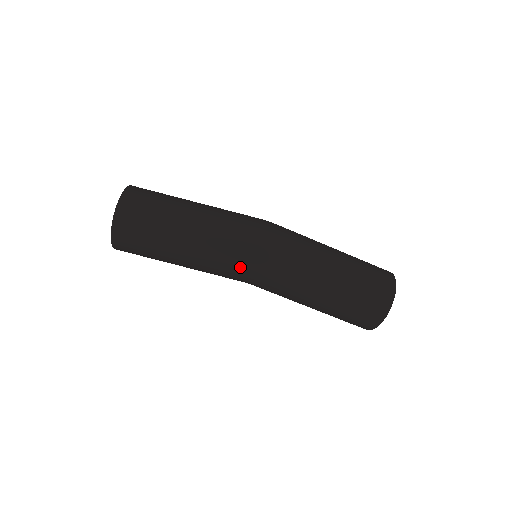
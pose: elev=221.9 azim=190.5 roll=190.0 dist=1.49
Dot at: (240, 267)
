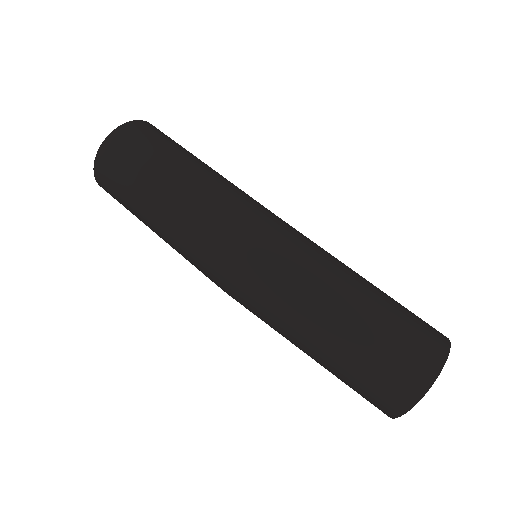
Dot at: (211, 280)
